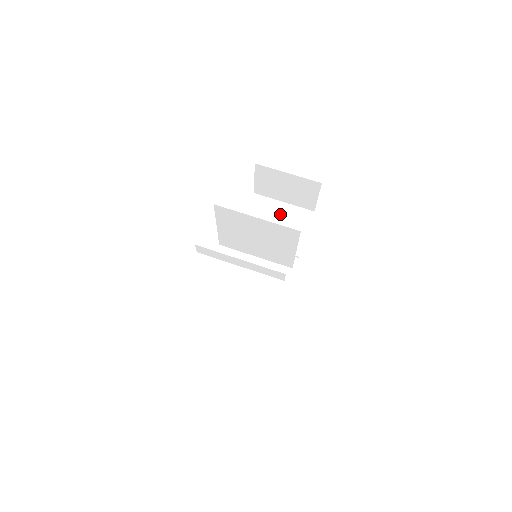
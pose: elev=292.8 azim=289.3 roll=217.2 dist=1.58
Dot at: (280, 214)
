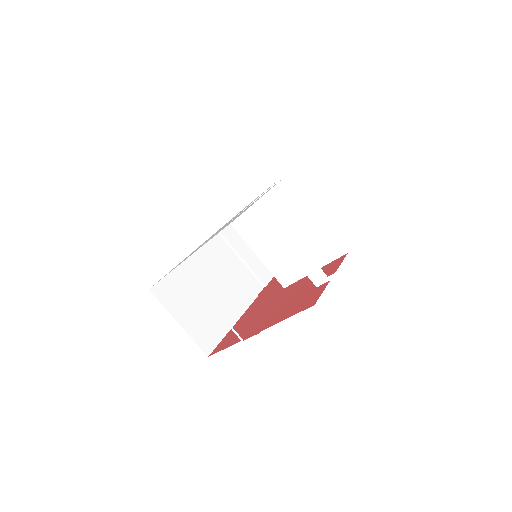
Dot at: occluded
